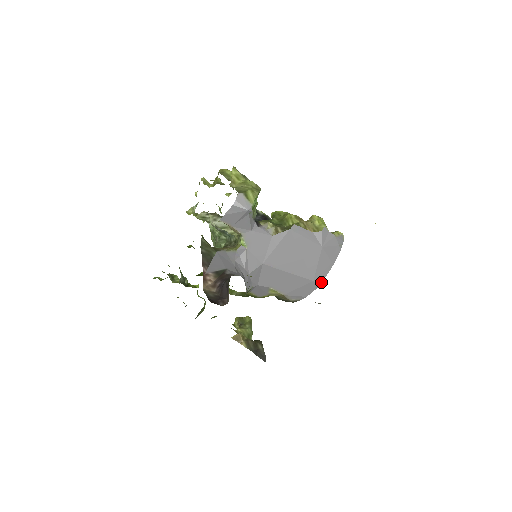
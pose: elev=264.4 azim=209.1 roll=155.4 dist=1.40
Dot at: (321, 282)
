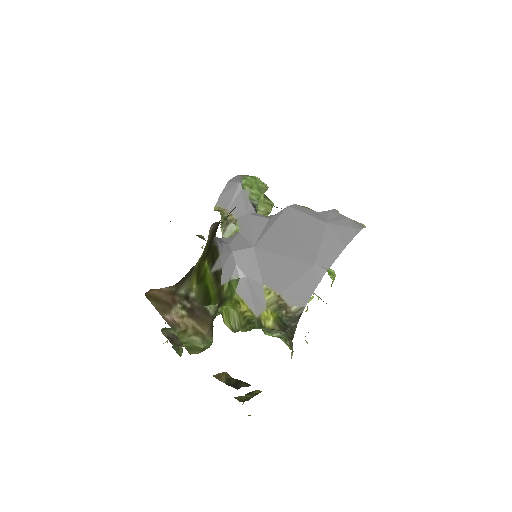
Dot at: (327, 269)
